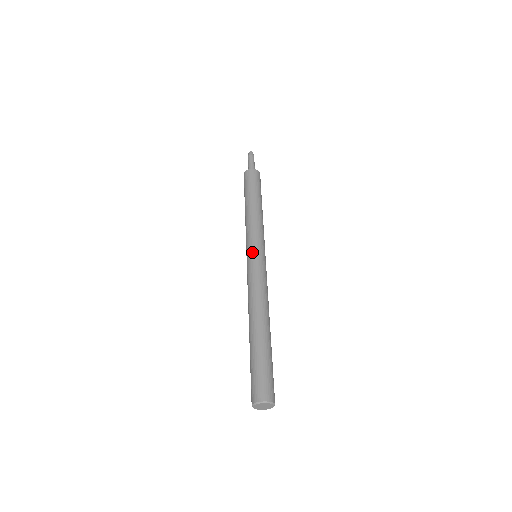
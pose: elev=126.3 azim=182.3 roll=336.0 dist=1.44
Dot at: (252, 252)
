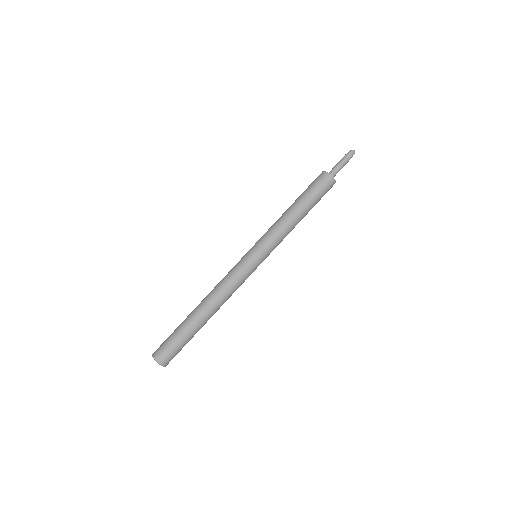
Dot at: (258, 259)
